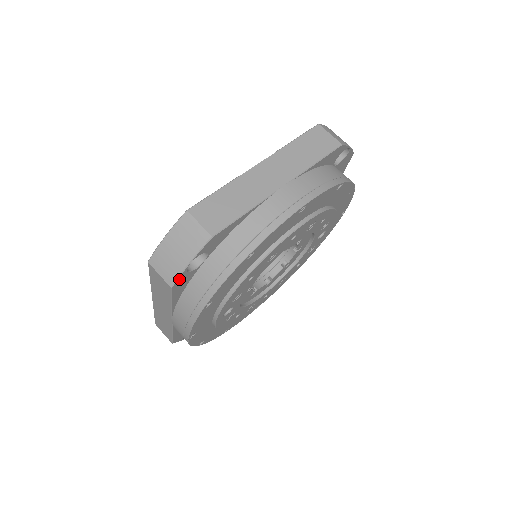
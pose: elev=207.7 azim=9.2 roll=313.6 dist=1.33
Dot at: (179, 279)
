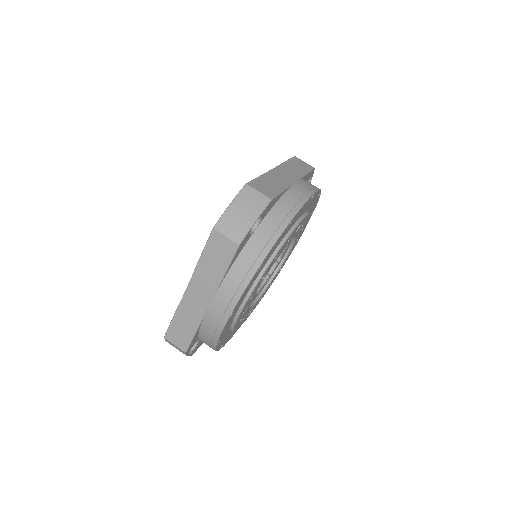
Dot at: (191, 354)
